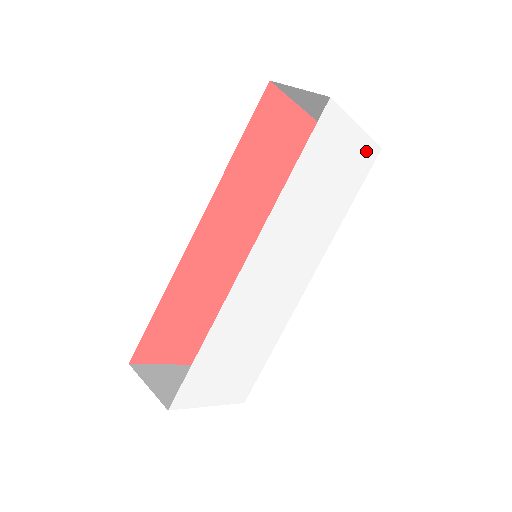
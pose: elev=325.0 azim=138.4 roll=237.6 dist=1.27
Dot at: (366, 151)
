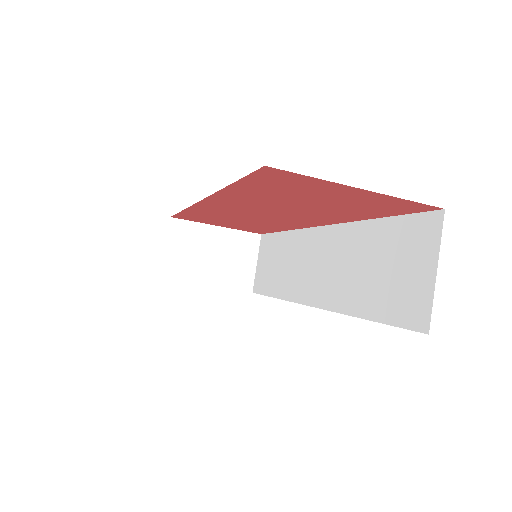
Dot at: occluded
